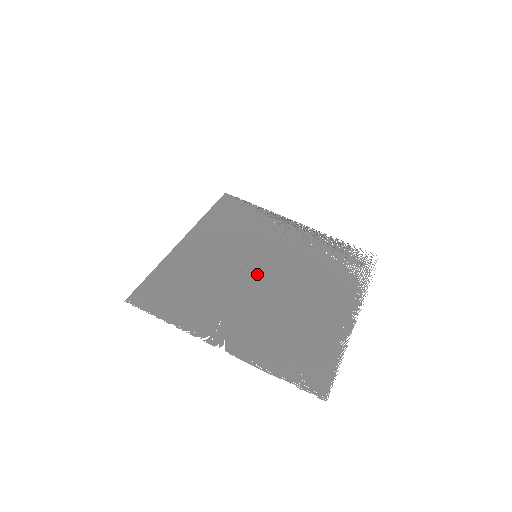
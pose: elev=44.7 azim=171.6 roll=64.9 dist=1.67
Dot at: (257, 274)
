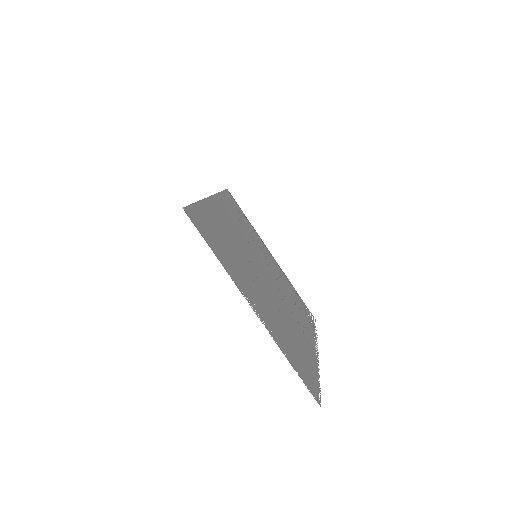
Dot at: (260, 271)
